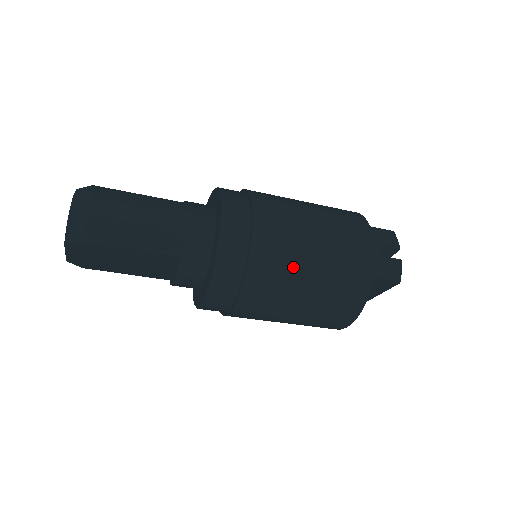
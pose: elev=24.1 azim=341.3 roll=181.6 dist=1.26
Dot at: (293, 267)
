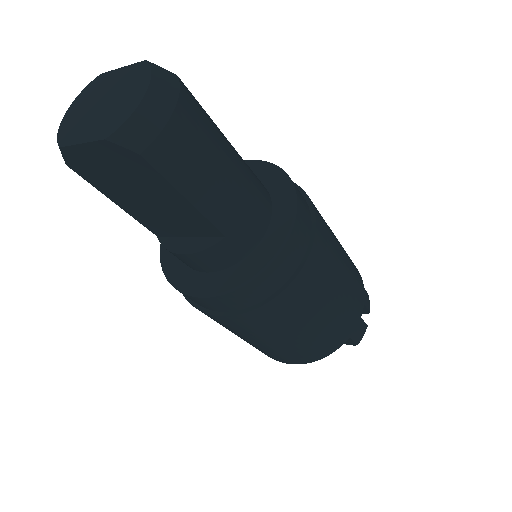
Dot at: (315, 304)
